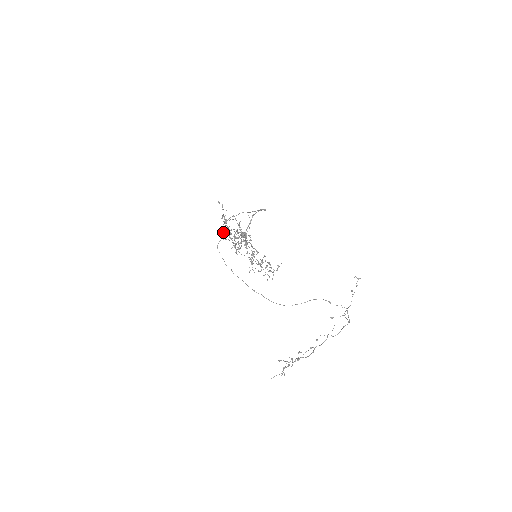
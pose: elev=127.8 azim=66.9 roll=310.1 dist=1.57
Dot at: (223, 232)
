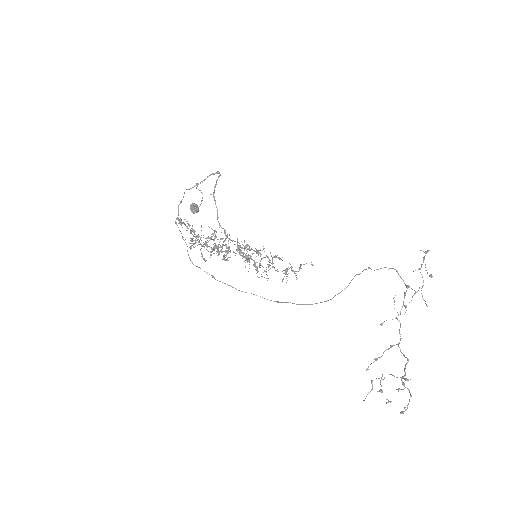
Dot at: occluded
